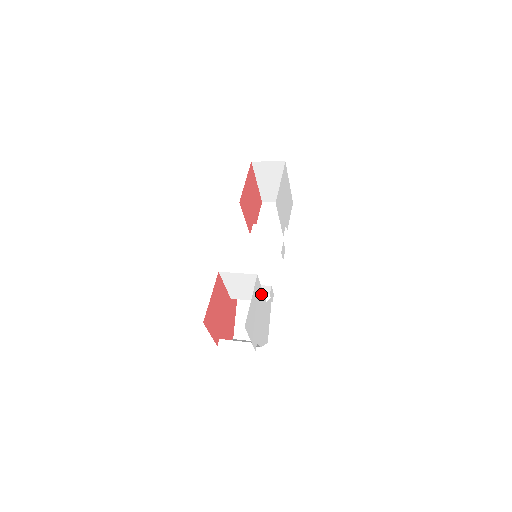
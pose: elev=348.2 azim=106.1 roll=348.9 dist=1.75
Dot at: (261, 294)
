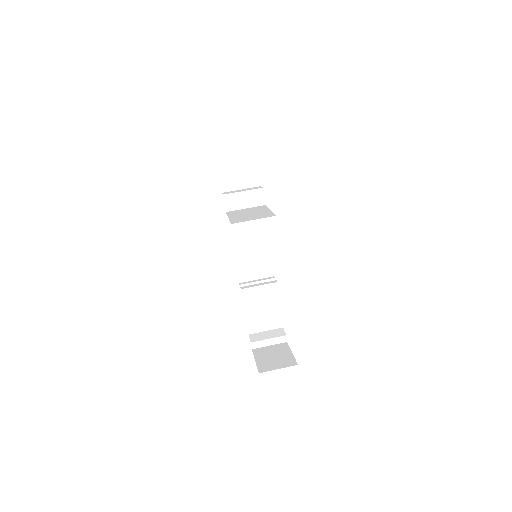
Dot at: occluded
